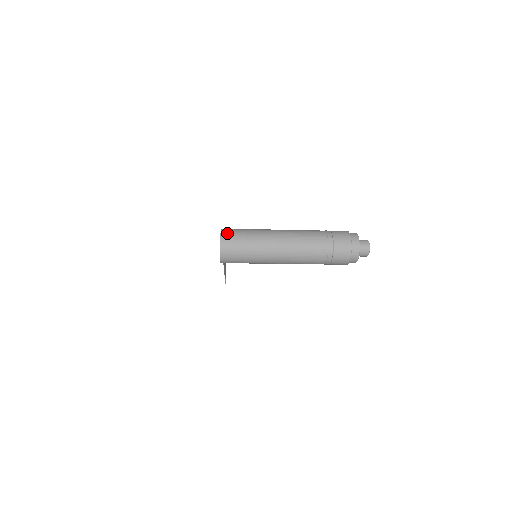
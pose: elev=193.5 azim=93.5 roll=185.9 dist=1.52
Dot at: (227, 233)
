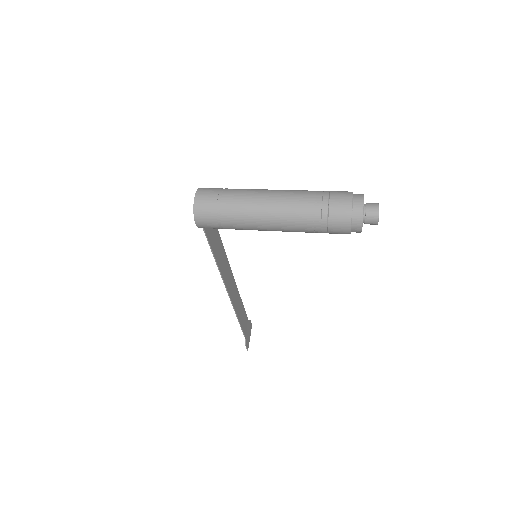
Dot at: (206, 188)
